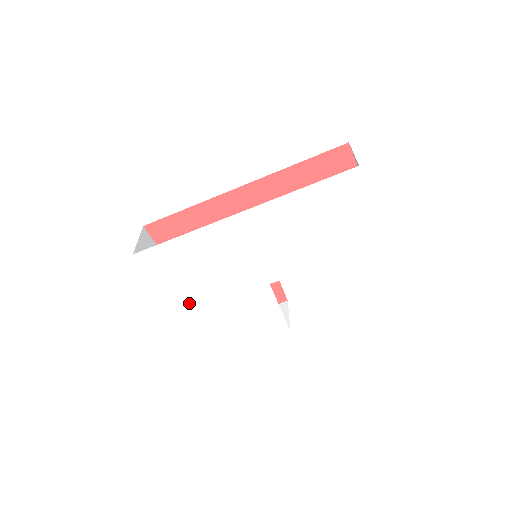
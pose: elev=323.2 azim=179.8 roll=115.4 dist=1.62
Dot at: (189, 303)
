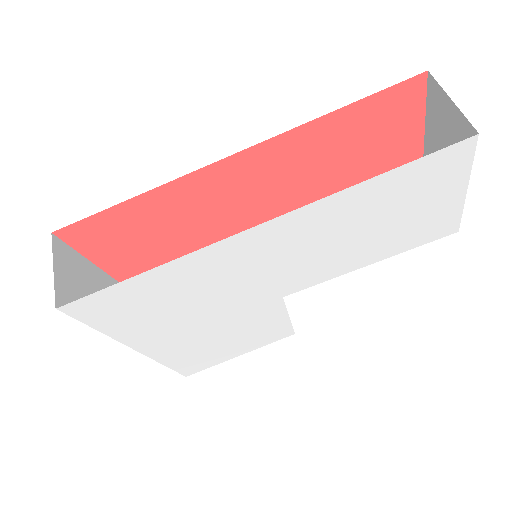
Dot at: (156, 340)
